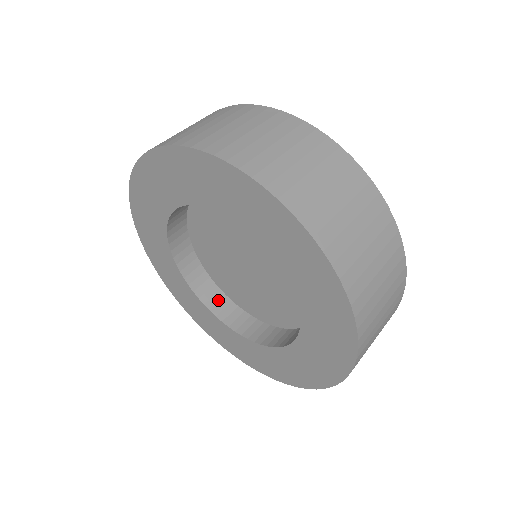
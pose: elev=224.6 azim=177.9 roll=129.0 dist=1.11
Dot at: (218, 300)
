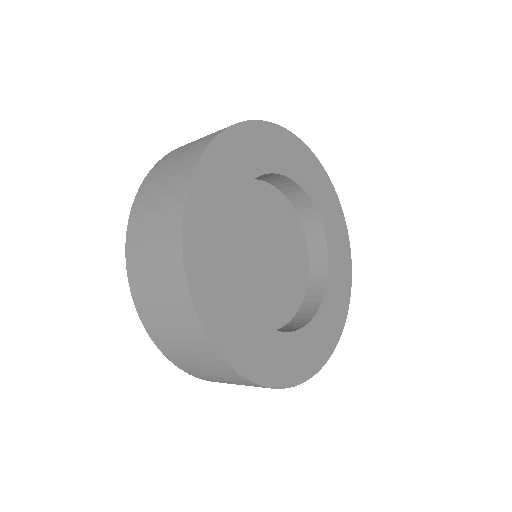
Dot at: occluded
